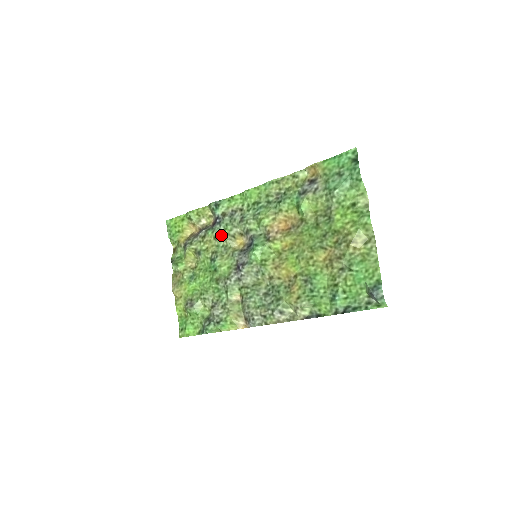
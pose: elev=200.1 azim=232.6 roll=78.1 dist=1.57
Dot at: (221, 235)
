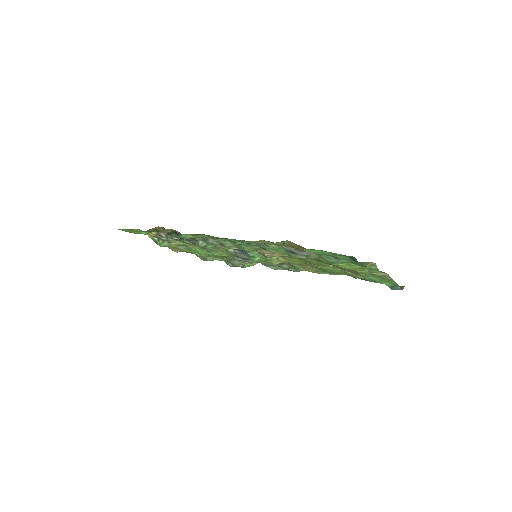
Dot at: occluded
